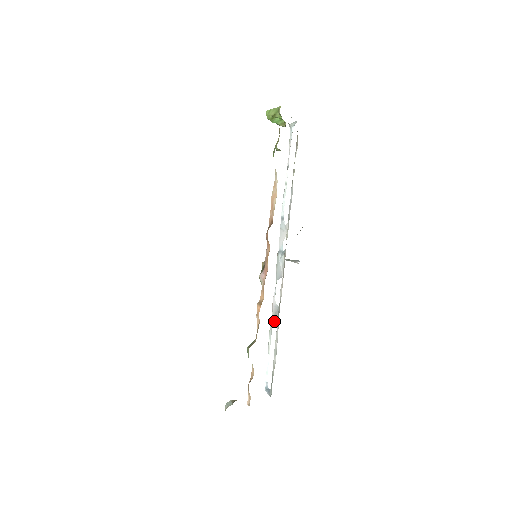
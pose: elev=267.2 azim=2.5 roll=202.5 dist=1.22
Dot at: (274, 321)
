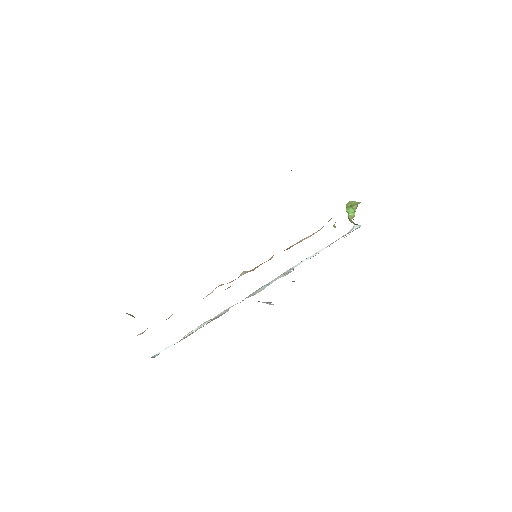
Dot at: (214, 318)
